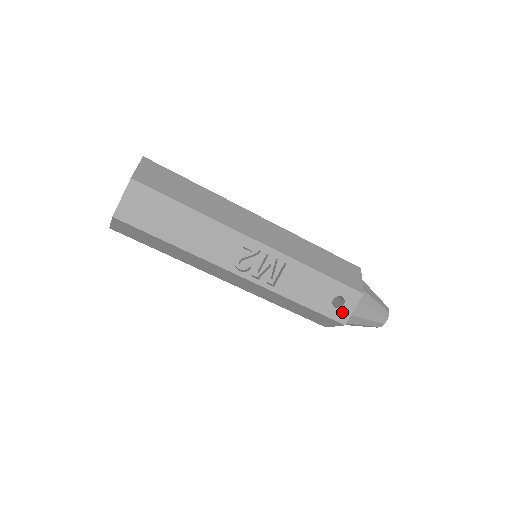
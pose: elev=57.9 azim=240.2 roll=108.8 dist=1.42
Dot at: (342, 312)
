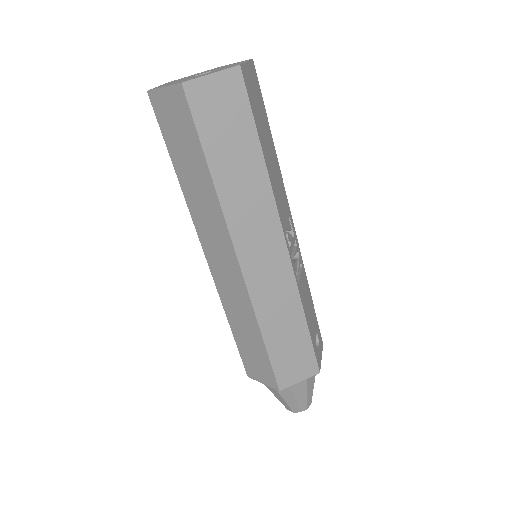
Dot at: (318, 355)
